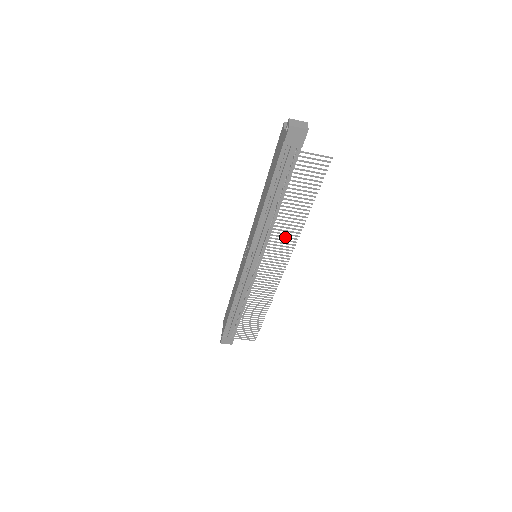
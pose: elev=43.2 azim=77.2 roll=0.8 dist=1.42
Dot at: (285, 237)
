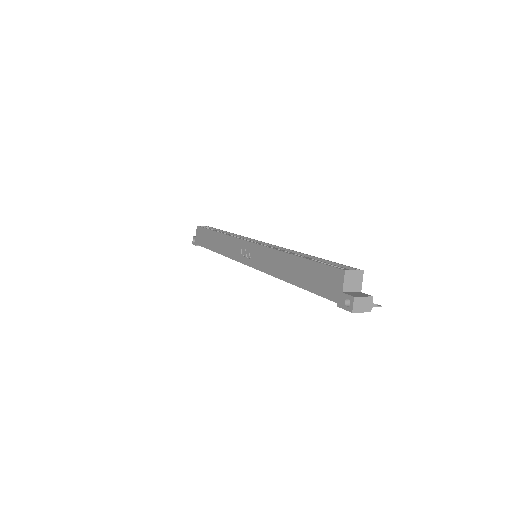
Dot at: occluded
